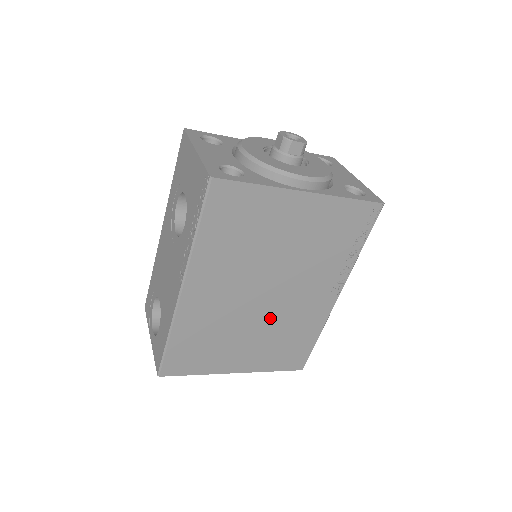
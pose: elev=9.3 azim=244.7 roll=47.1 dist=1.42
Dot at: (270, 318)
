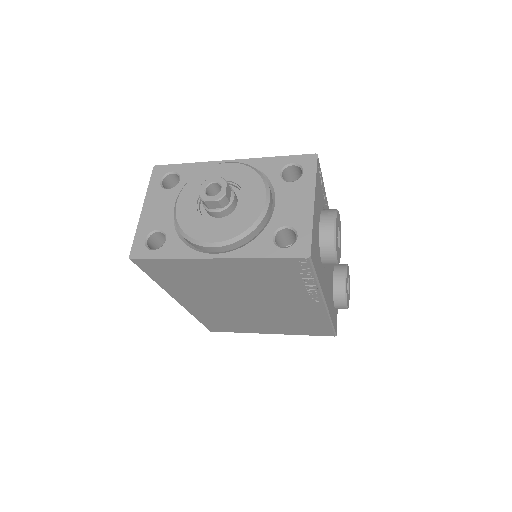
Dot at: (267, 313)
